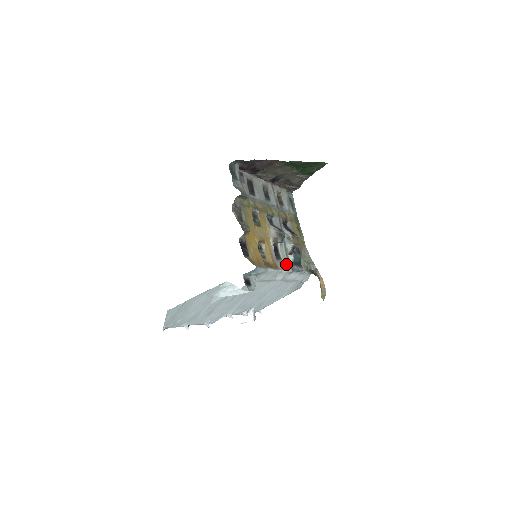
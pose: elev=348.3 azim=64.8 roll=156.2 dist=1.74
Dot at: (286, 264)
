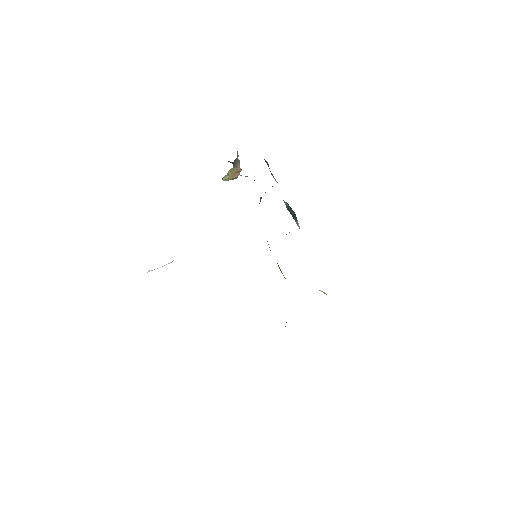
Dot at: occluded
